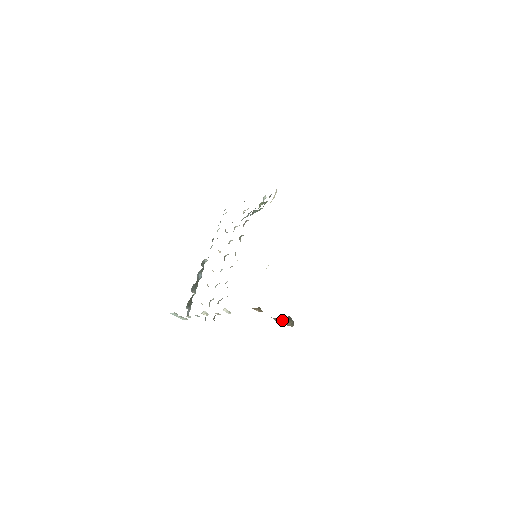
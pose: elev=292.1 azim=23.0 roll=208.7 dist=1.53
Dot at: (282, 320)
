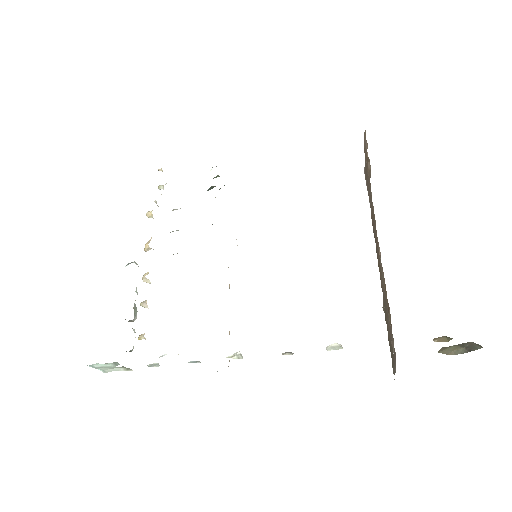
Dot at: (446, 348)
